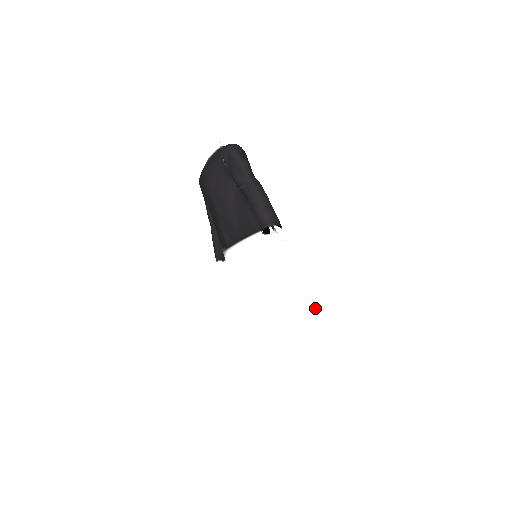
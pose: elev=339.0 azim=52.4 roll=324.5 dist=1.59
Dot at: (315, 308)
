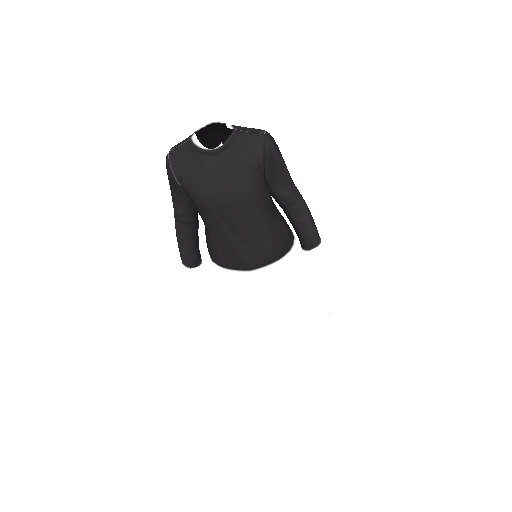
Dot at: occluded
